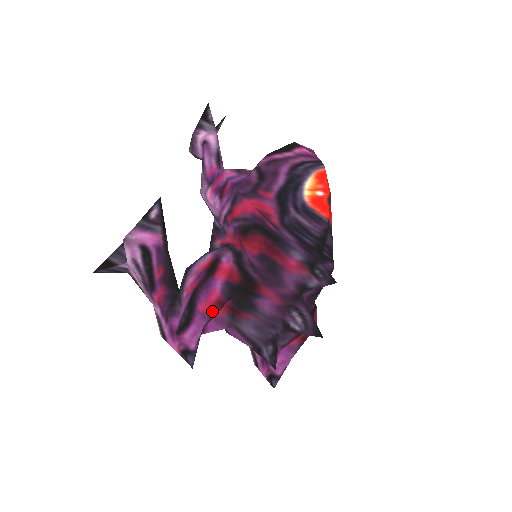
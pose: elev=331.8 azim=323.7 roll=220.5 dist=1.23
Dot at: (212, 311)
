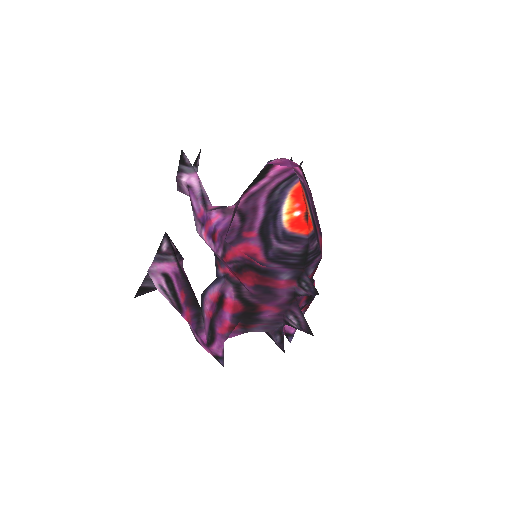
Dot at: (228, 333)
